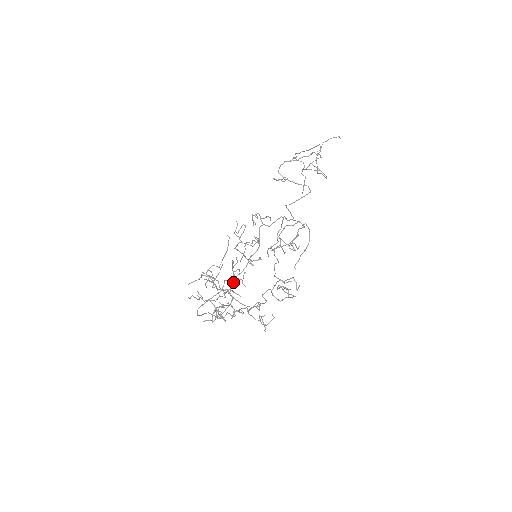
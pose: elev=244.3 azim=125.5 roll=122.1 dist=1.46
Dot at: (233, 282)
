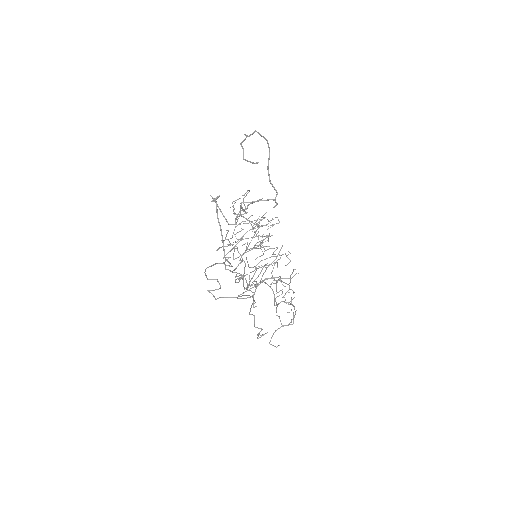
Dot at: occluded
